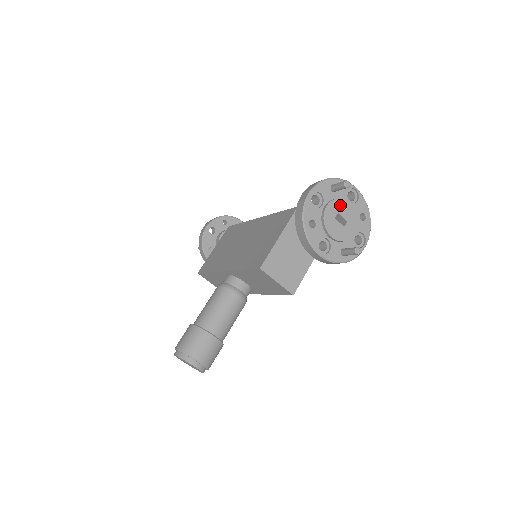
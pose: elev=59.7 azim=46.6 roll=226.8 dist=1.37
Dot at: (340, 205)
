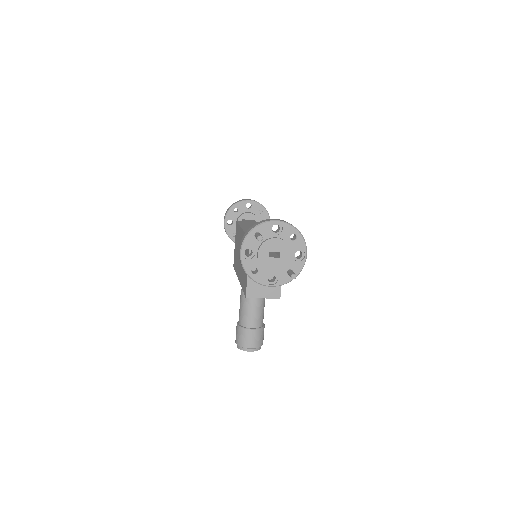
Dot at: (268, 245)
